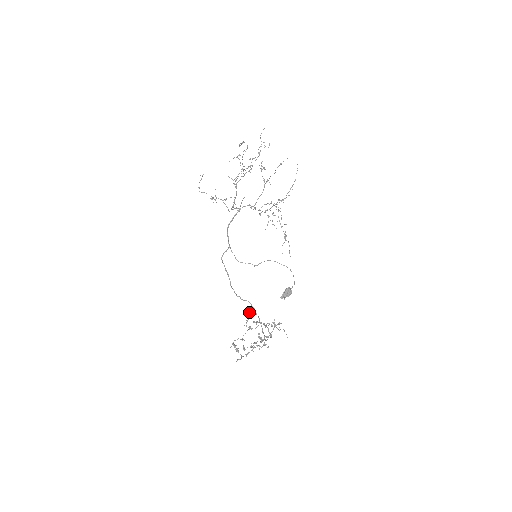
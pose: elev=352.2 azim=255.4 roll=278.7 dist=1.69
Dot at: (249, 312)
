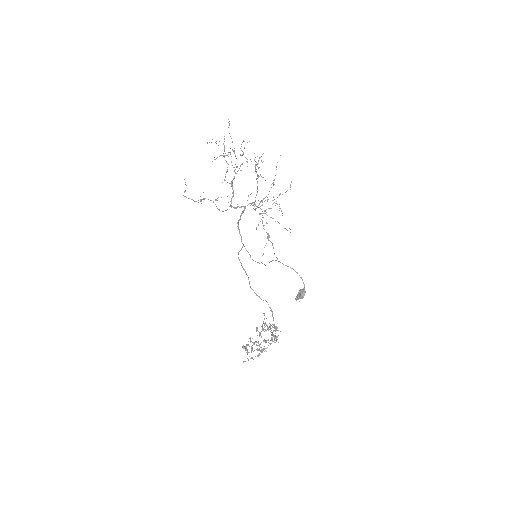
Dot at: occluded
